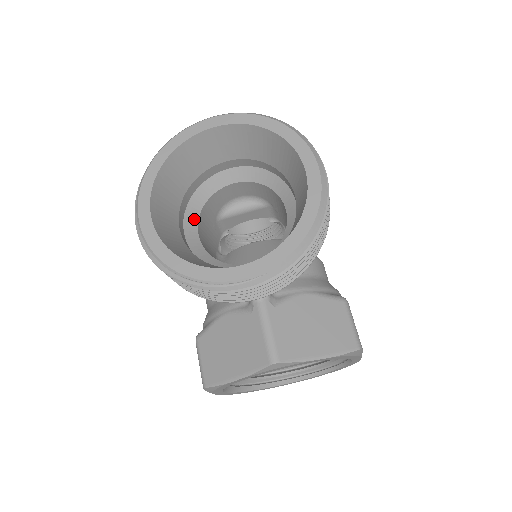
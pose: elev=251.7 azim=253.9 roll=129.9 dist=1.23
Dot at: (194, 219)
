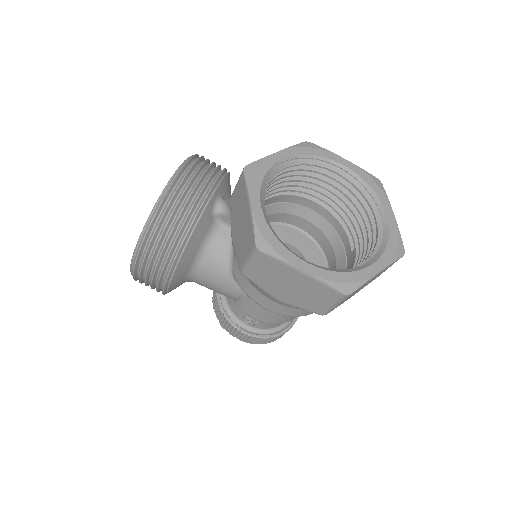
Dot at: occluded
